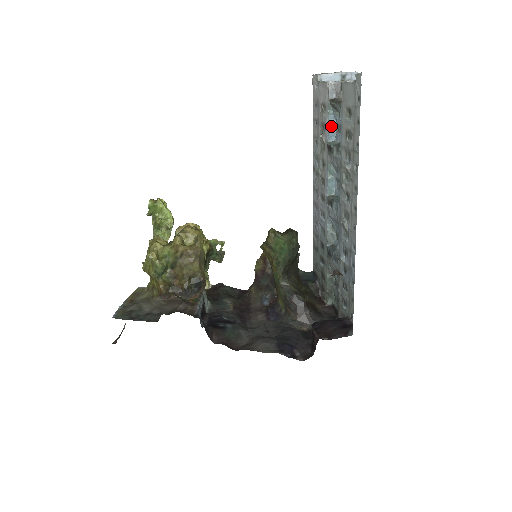
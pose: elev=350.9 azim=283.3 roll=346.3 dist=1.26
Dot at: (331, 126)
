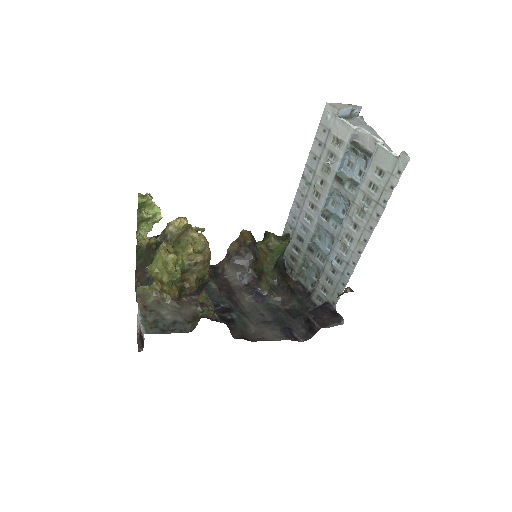
Dot at: (343, 160)
